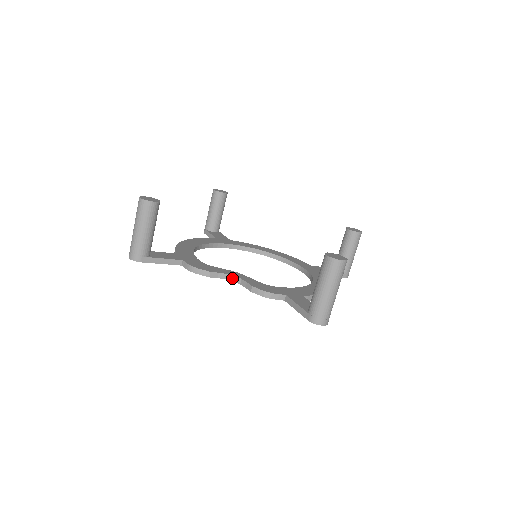
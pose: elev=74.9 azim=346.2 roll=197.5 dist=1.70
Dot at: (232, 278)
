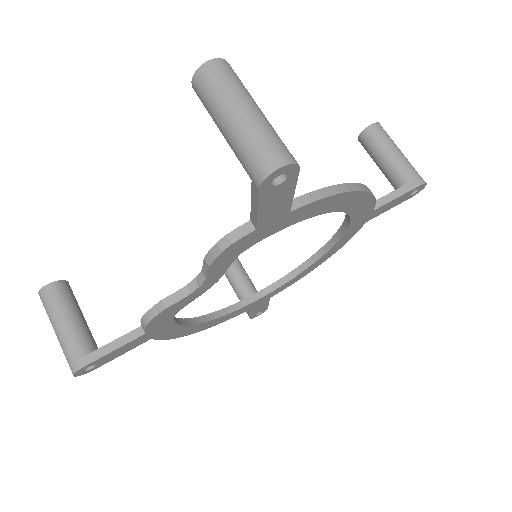
Dot at: (195, 284)
